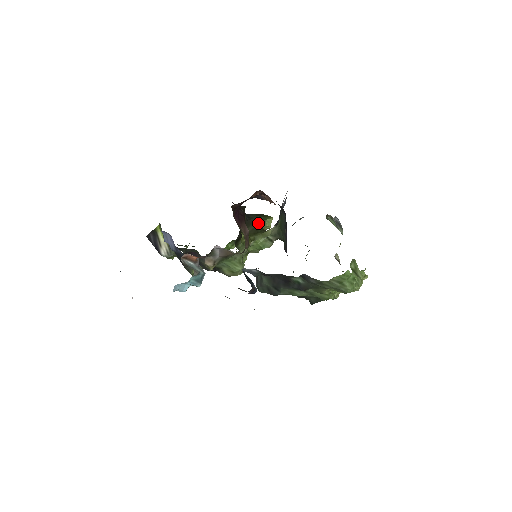
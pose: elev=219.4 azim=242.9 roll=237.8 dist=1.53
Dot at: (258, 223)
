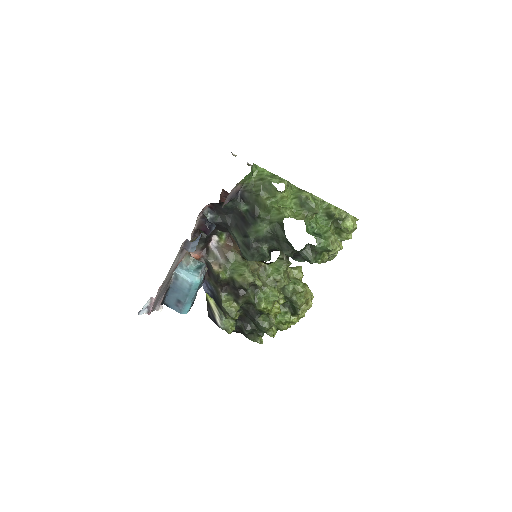
Dot at: occluded
